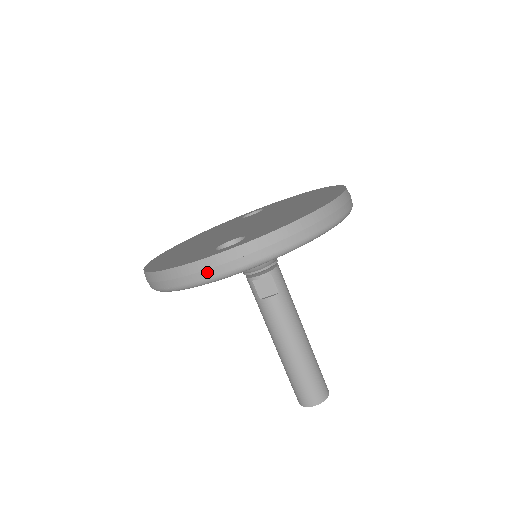
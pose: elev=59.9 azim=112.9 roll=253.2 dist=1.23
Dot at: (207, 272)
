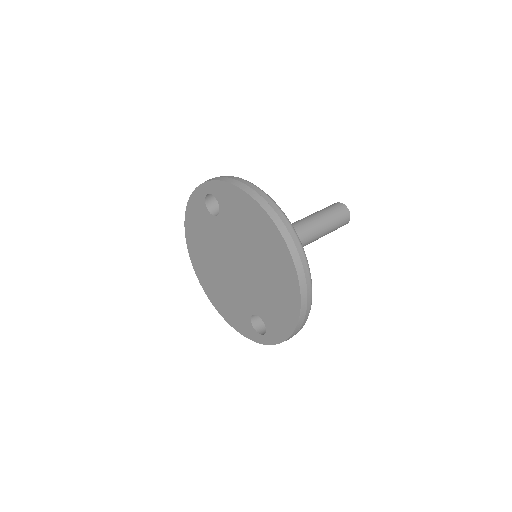
Dot at: occluded
